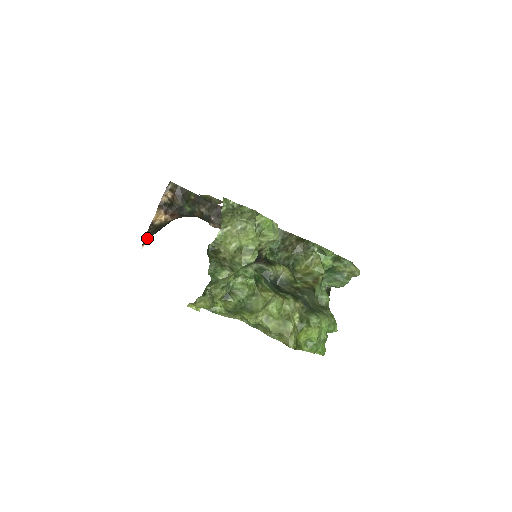
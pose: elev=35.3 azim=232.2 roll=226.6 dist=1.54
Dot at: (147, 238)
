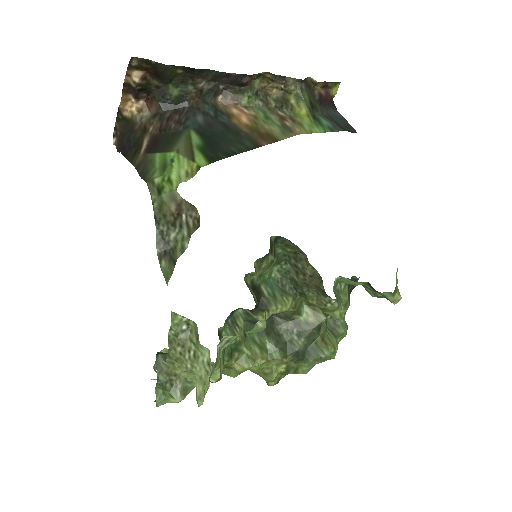
Dot at: (117, 131)
